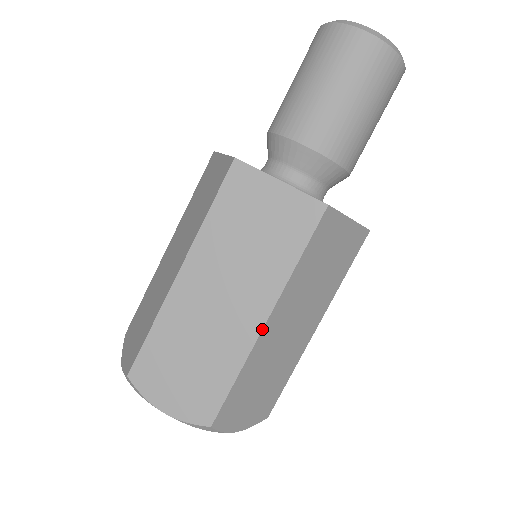
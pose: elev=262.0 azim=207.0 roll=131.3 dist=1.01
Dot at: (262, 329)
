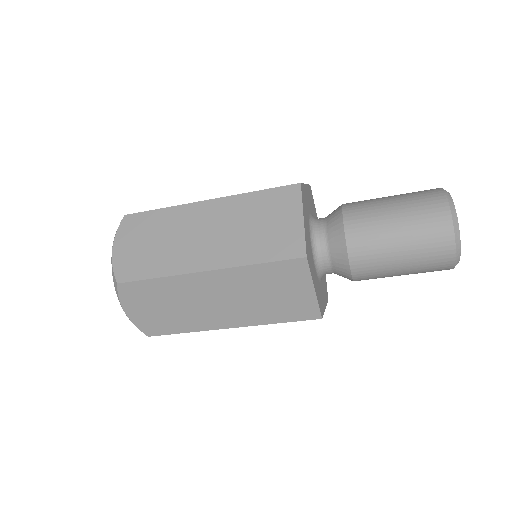
Dot at: occluded
